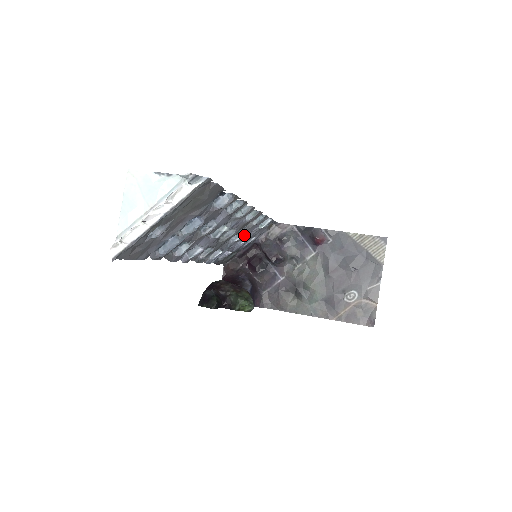
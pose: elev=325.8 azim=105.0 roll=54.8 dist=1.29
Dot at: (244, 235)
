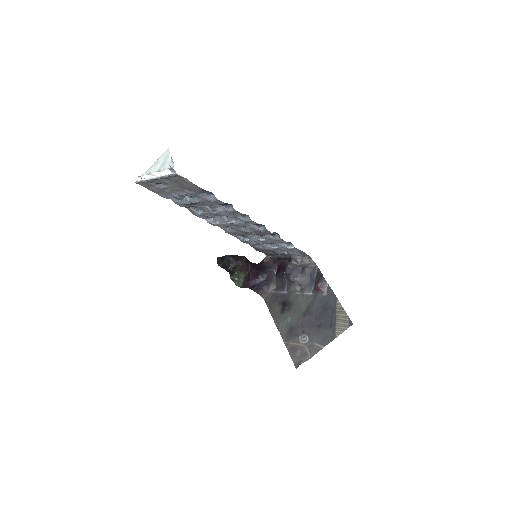
Dot at: (266, 241)
